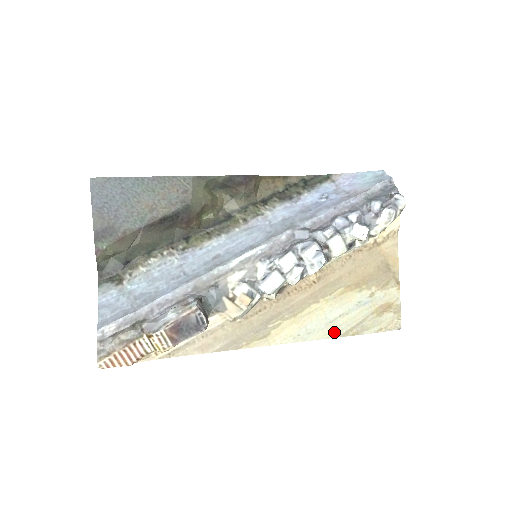
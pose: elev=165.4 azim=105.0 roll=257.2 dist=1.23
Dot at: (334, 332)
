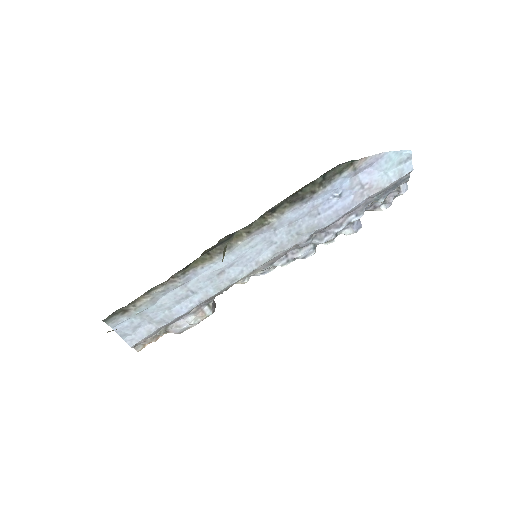
Dot at: occluded
